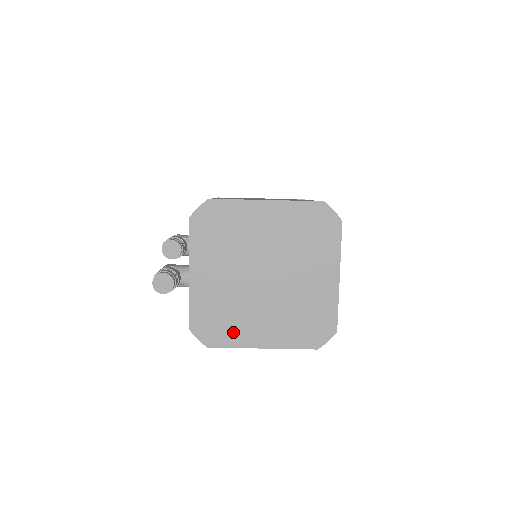
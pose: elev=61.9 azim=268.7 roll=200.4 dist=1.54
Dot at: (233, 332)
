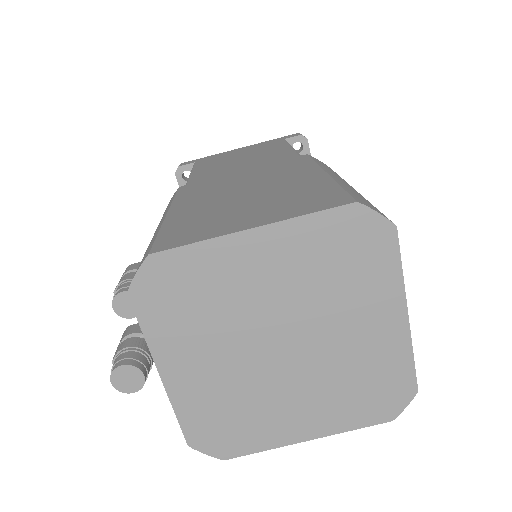
Dot at: (256, 432)
